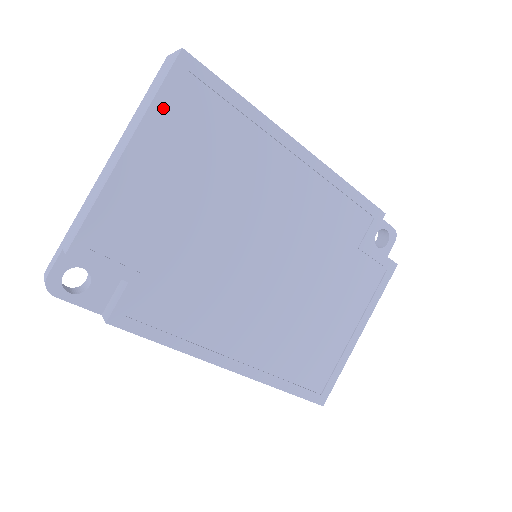
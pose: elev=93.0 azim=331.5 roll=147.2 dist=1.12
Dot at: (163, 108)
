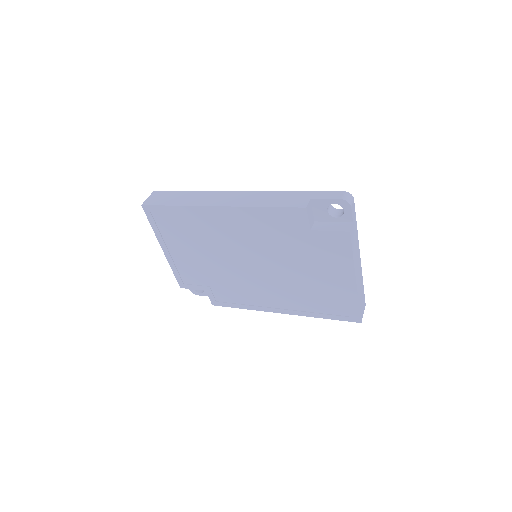
Dot at: (157, 229)
